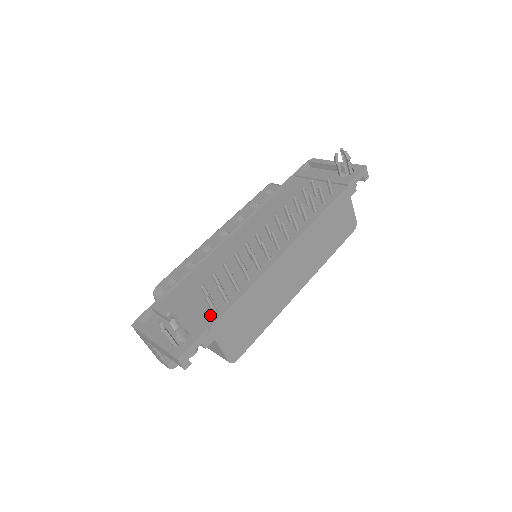
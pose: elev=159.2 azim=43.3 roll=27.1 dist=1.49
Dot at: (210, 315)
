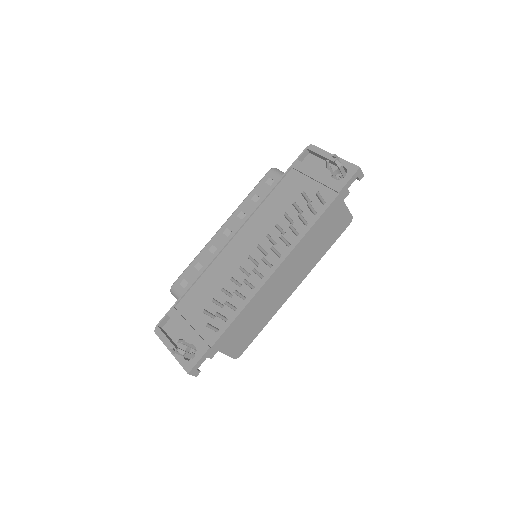
Dot at: (212, 332)
